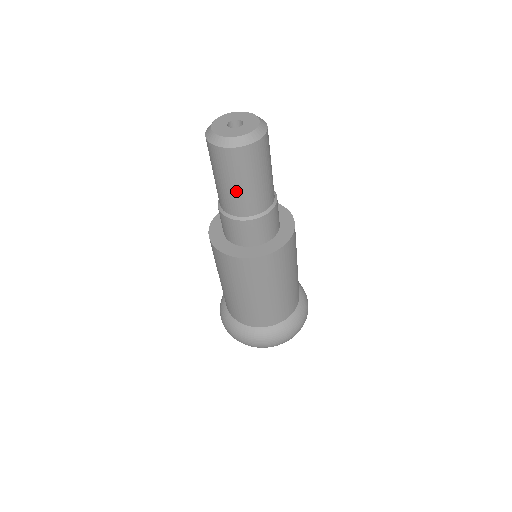
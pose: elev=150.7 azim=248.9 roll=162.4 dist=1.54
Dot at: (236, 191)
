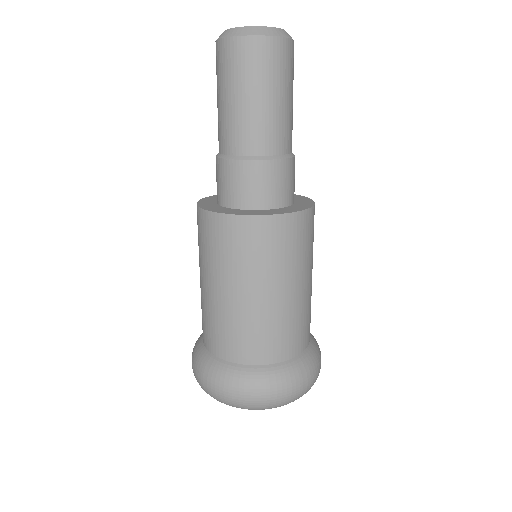
Dot at: (221, 110)
